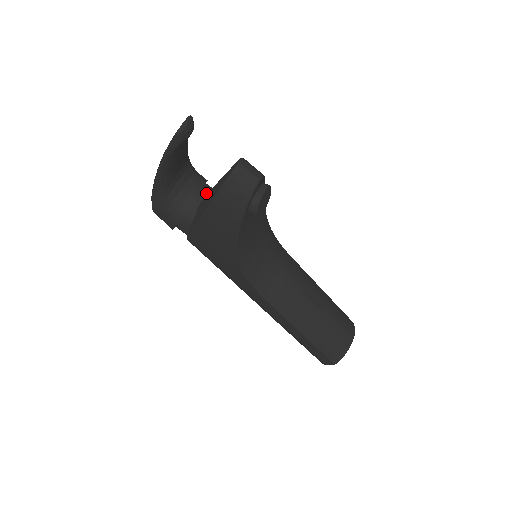
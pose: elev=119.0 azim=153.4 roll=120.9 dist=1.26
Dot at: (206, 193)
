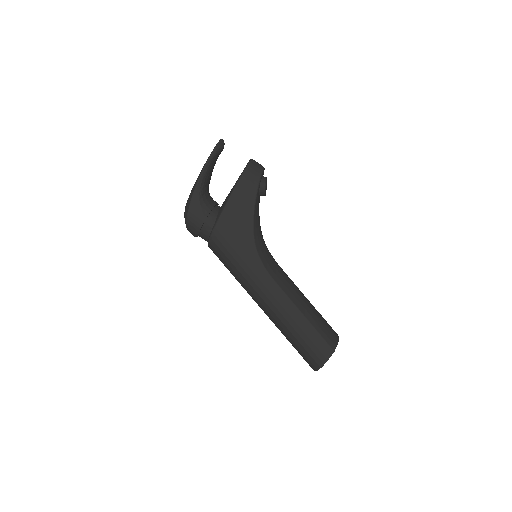
Dot at: occluded
